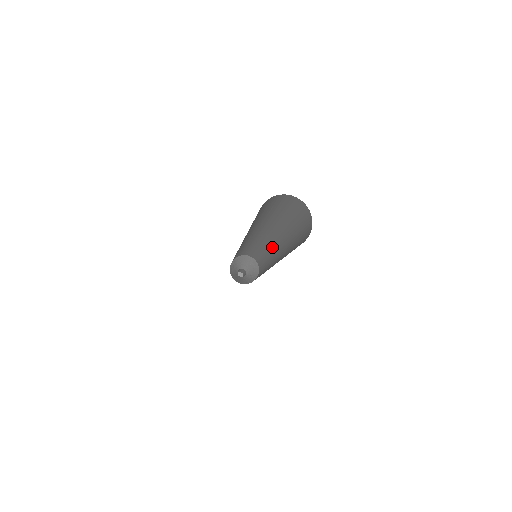
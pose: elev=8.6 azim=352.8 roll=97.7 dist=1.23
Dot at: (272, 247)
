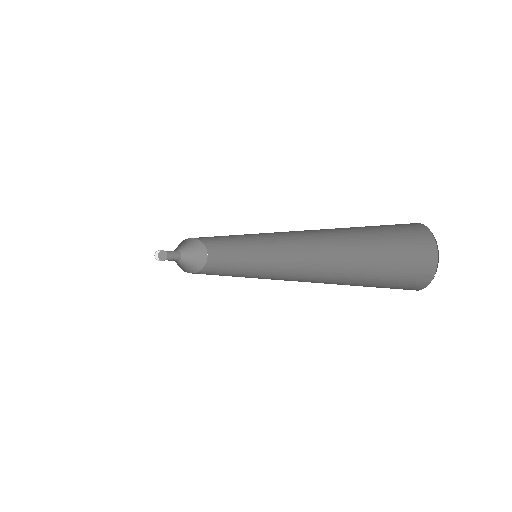
Dot at: (260, 234)
